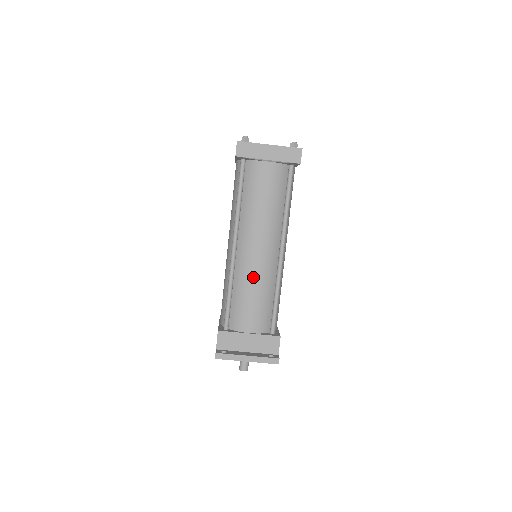
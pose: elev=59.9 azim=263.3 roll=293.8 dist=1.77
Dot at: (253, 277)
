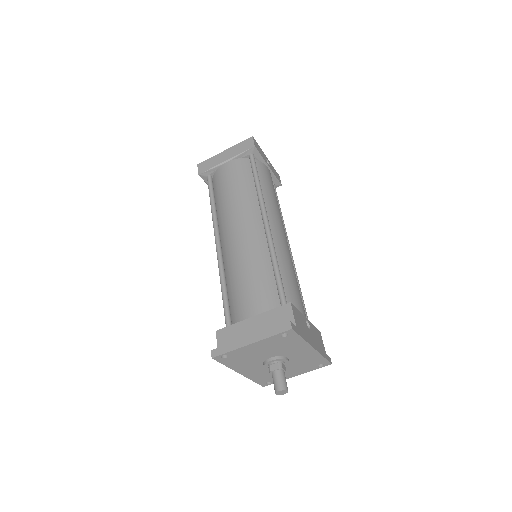
Dot at: (240, 257)
